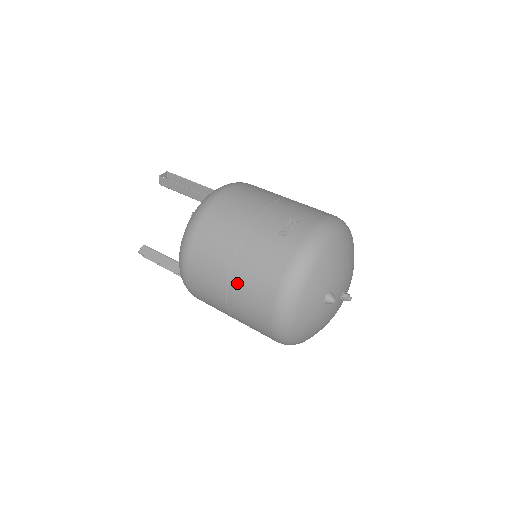
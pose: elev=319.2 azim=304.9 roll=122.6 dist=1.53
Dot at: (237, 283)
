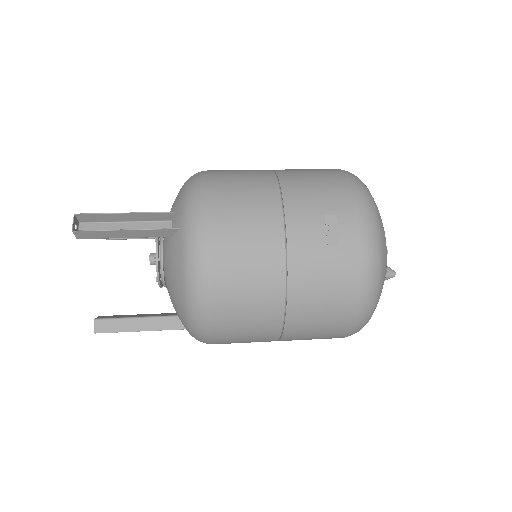
Dot at: (298, 322)
